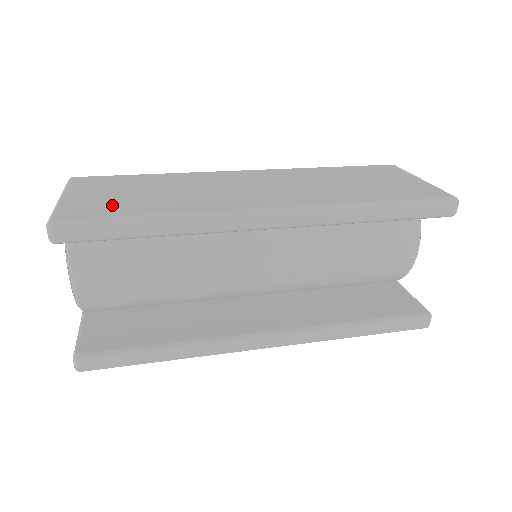
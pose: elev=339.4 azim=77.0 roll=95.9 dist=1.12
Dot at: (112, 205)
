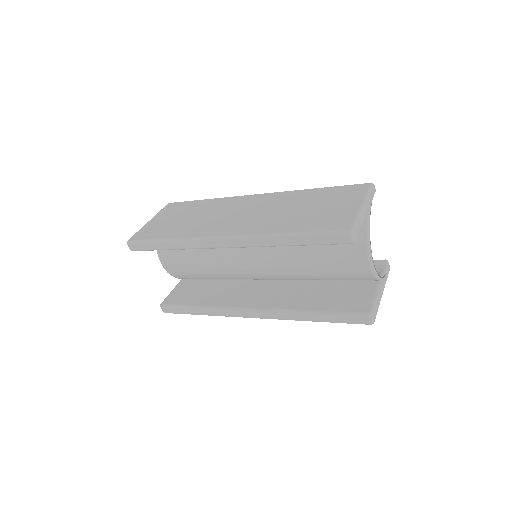
Dot at: (159, 230)
